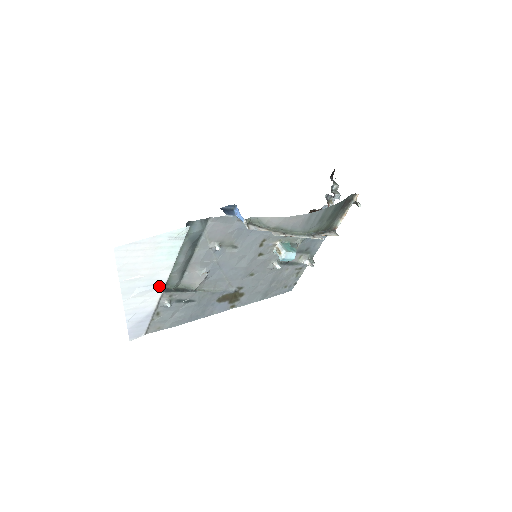
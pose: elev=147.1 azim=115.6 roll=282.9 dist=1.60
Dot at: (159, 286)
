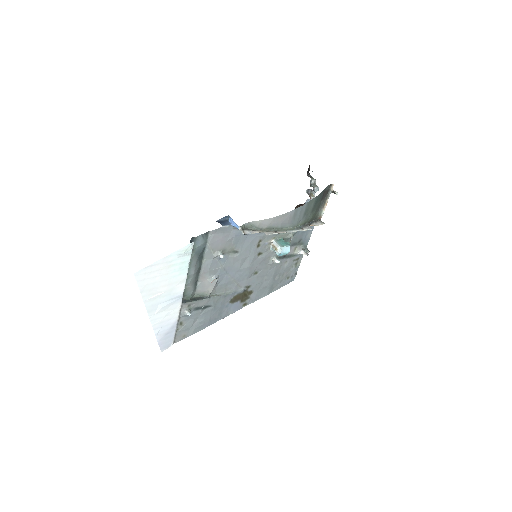
Dot at: (177, 299)
